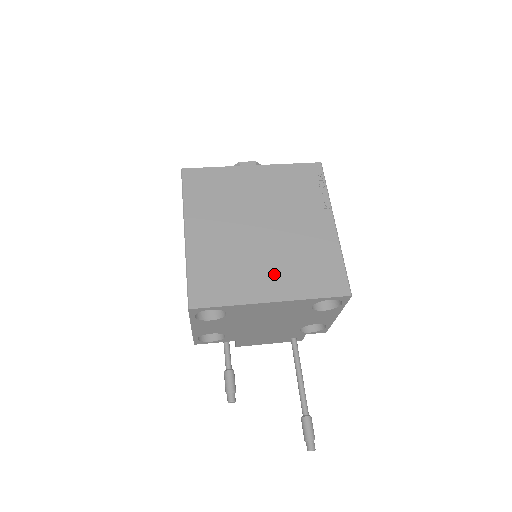
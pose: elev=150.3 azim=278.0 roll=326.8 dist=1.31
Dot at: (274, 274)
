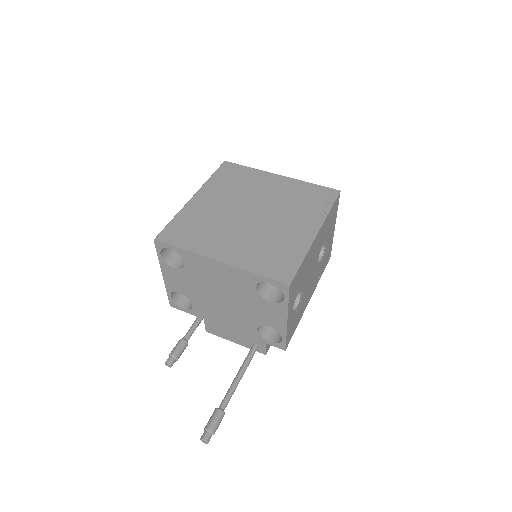
Dot at: (236, 244)
